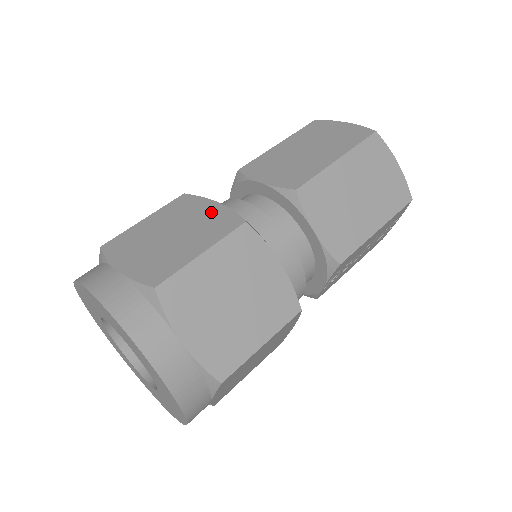
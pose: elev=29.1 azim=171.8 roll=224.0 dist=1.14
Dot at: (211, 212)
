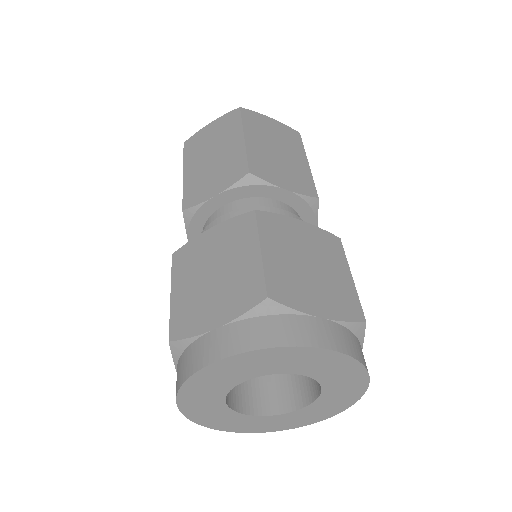
Dot at: (307, 232)
